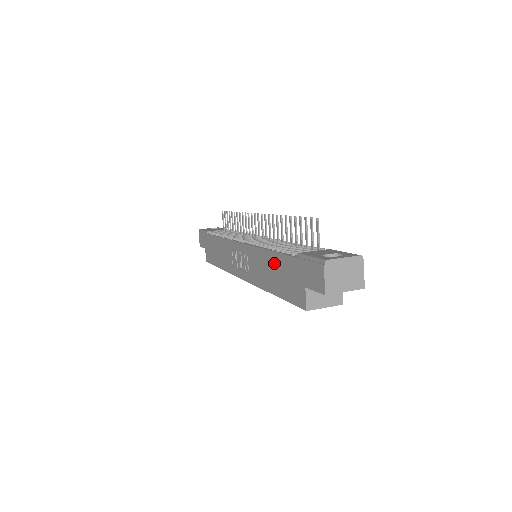
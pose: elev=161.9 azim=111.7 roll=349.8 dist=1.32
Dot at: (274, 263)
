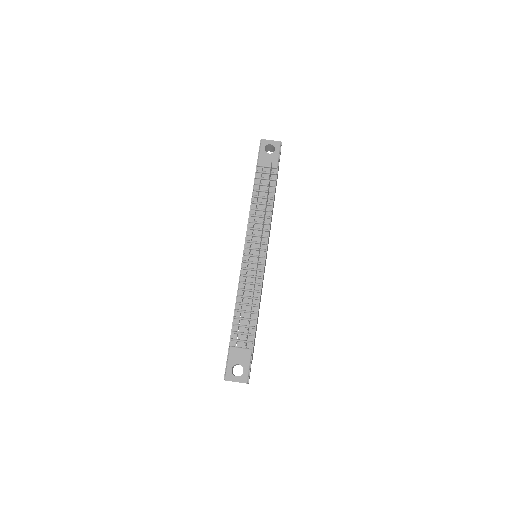
Dot at: occluded
